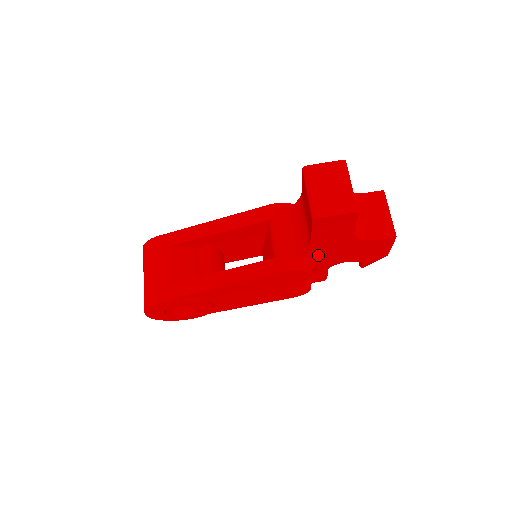
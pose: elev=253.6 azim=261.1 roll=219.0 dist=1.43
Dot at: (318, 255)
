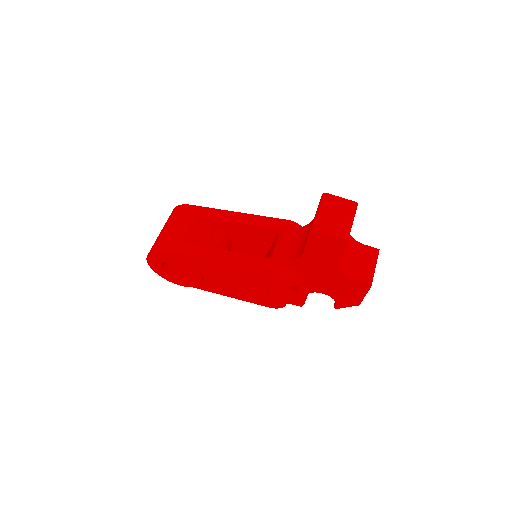
Dot at: (304, 273)
